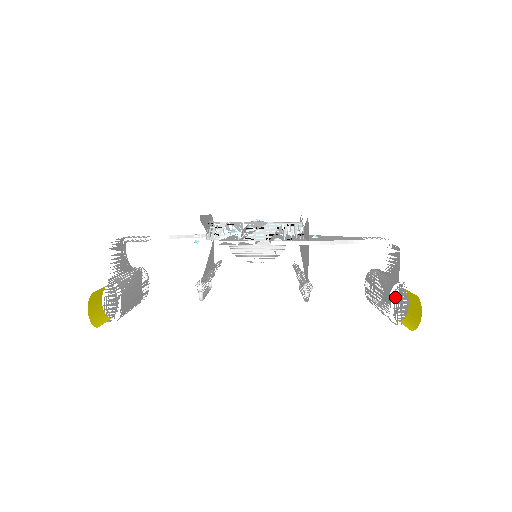
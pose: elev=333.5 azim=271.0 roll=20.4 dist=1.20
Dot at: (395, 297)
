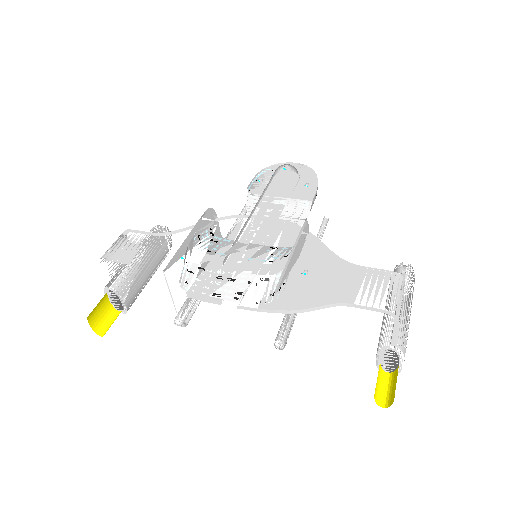
Dot at: (384, 355)
